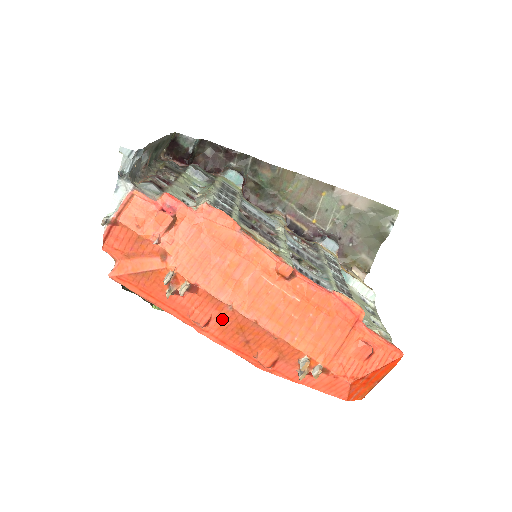
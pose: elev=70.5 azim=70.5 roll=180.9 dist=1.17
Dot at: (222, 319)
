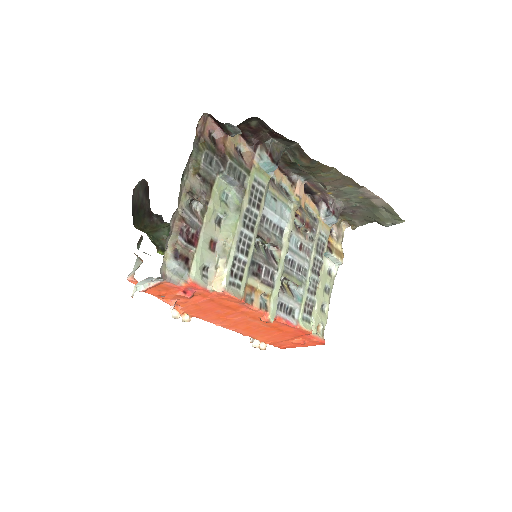
Dot at: occluded
